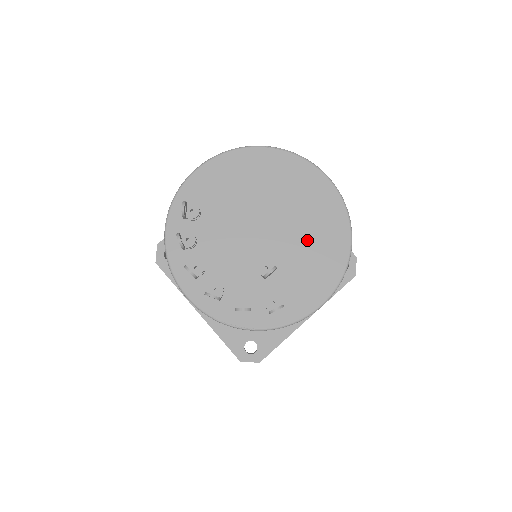
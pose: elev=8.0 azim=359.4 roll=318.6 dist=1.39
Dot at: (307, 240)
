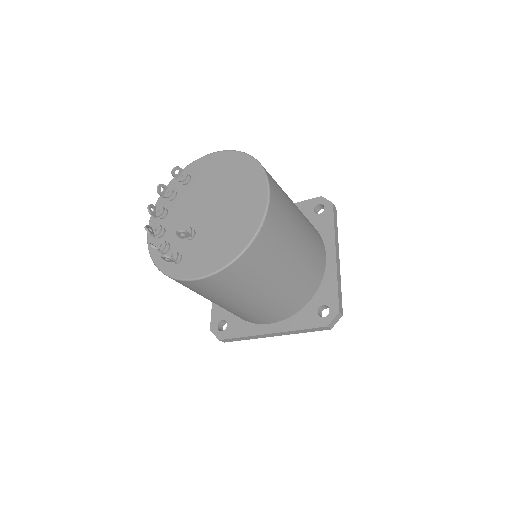
Dot at: (224, 230)
